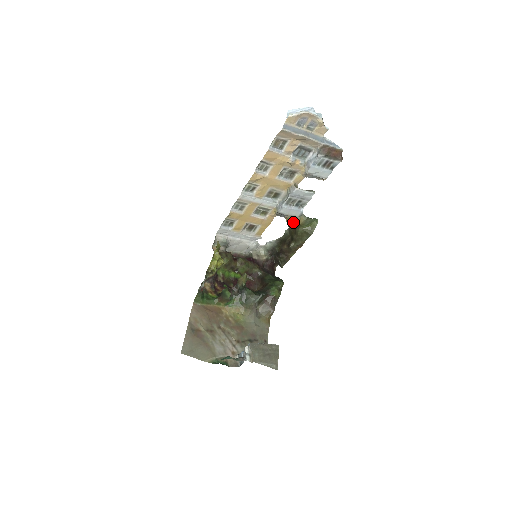
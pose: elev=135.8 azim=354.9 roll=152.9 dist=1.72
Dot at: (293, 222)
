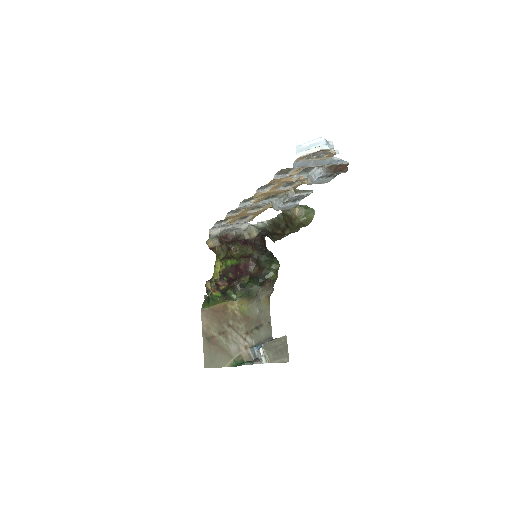
Dot at: (288, 212)
